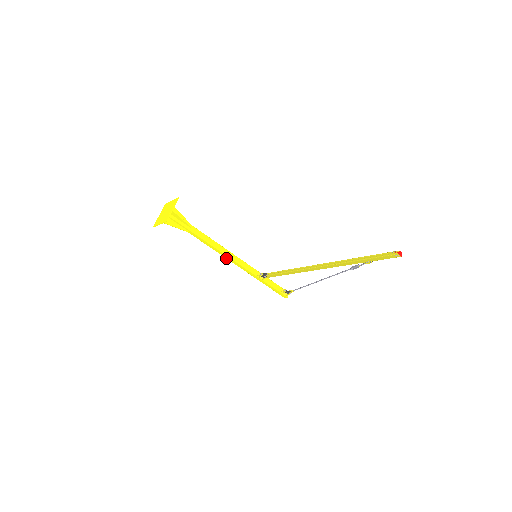
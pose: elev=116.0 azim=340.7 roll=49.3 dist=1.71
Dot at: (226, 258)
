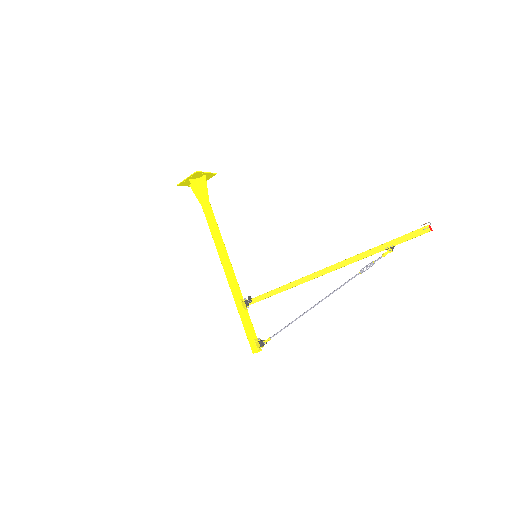
Dot at: (220, 260)
